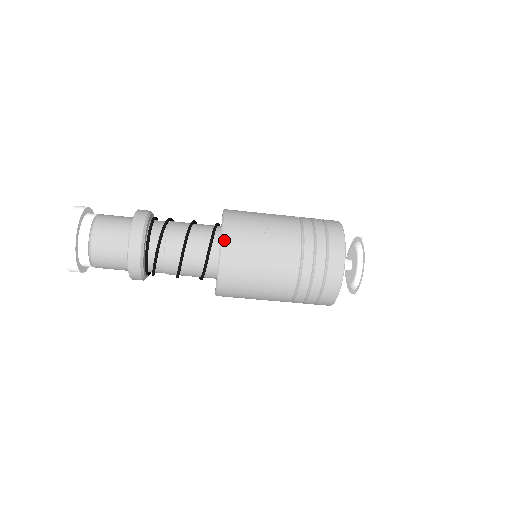
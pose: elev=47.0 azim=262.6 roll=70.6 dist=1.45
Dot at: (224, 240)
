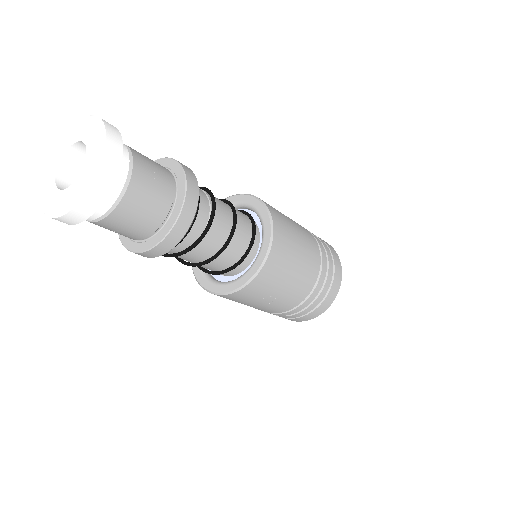
Dot at: (229, 295)
